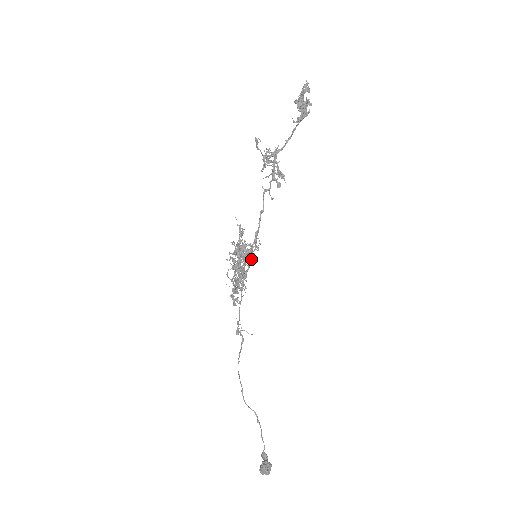
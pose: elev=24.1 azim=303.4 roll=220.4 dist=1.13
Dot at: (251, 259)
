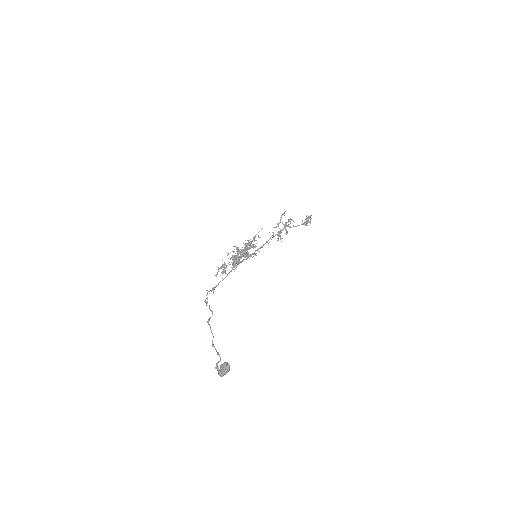
Dot at: (248, 257)
